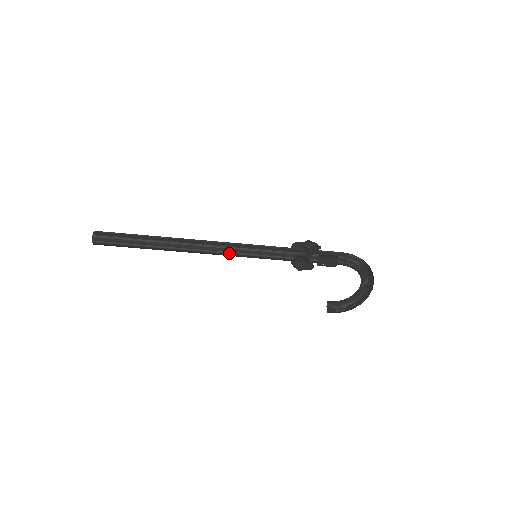
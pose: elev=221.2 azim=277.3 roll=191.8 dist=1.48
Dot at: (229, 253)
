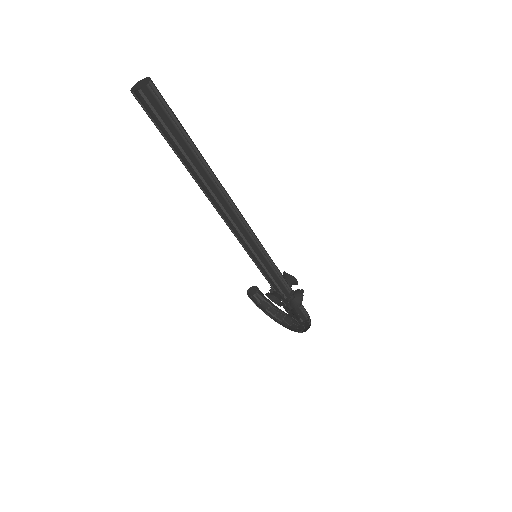
Dot at: (240, 242)
